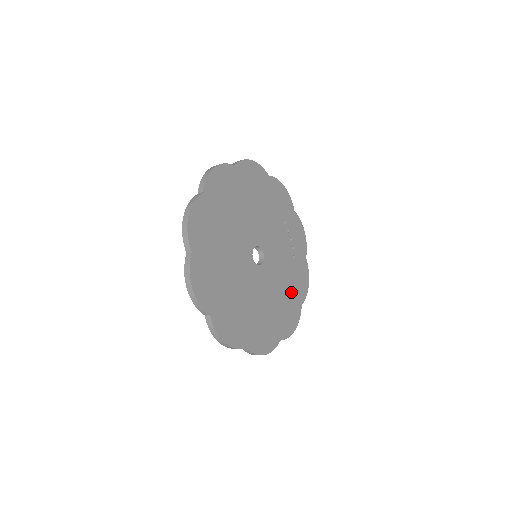
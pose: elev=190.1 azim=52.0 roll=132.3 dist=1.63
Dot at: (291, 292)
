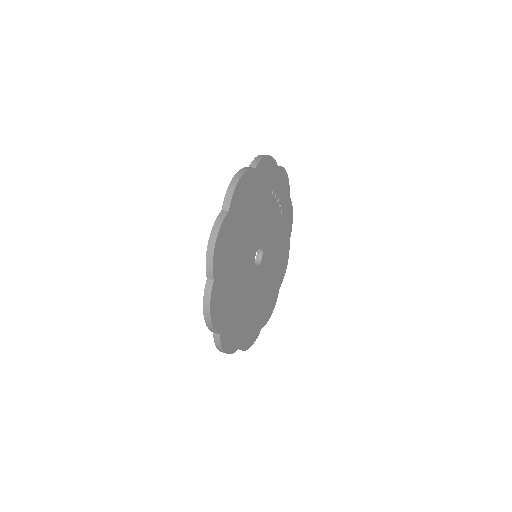
Dot at: (282, 244)
